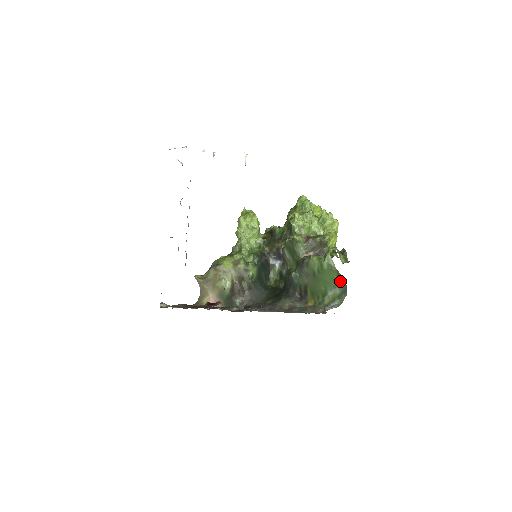
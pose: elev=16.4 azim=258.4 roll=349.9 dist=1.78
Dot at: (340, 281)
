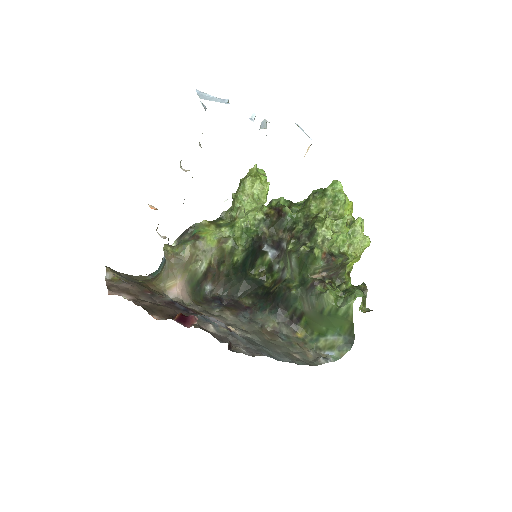
Dot at: (349, 333)
